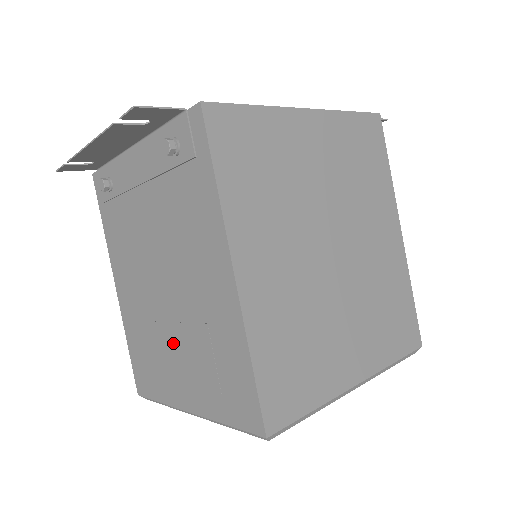
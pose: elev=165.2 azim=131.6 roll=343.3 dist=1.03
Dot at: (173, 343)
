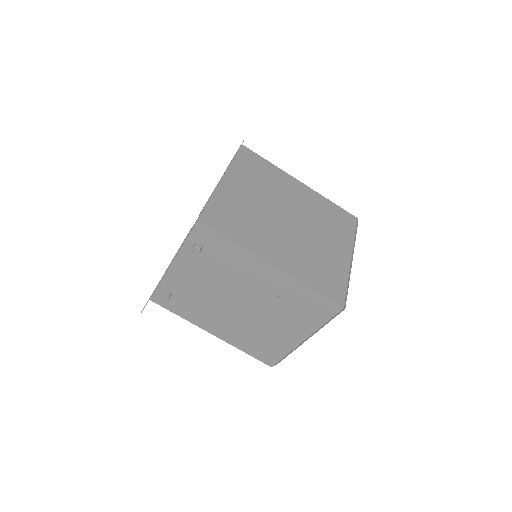
Dot at: (269, 322)
